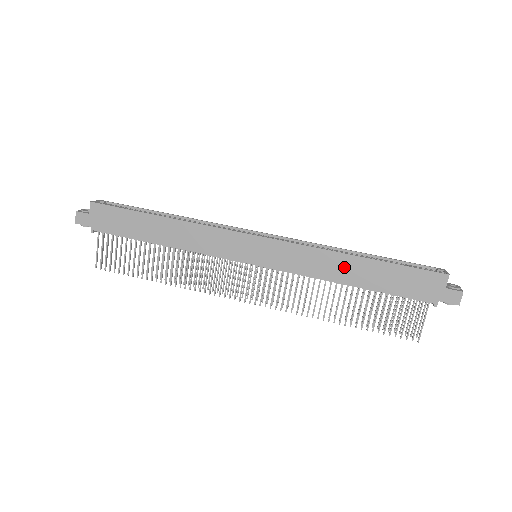
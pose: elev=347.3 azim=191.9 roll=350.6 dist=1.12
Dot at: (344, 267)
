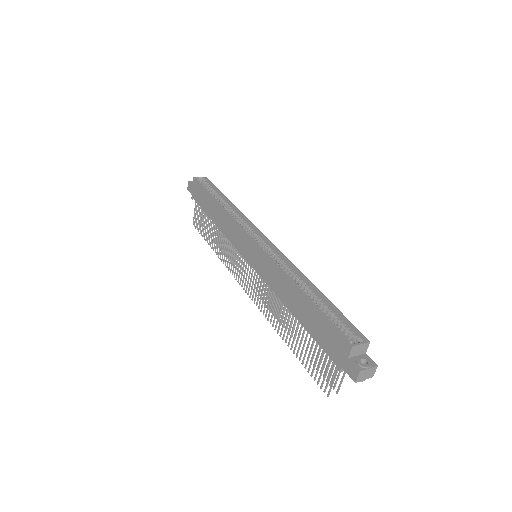
Dot at: (290, 294)
